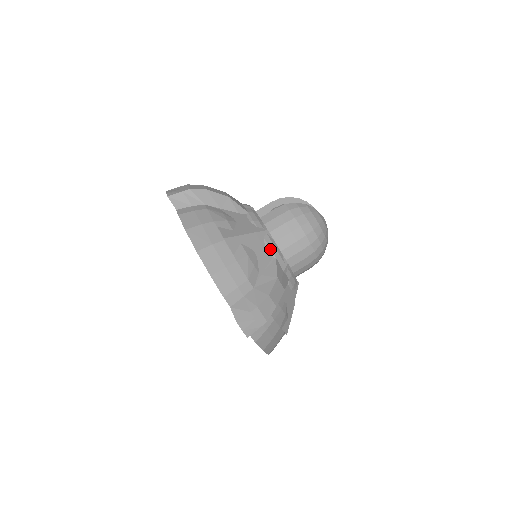
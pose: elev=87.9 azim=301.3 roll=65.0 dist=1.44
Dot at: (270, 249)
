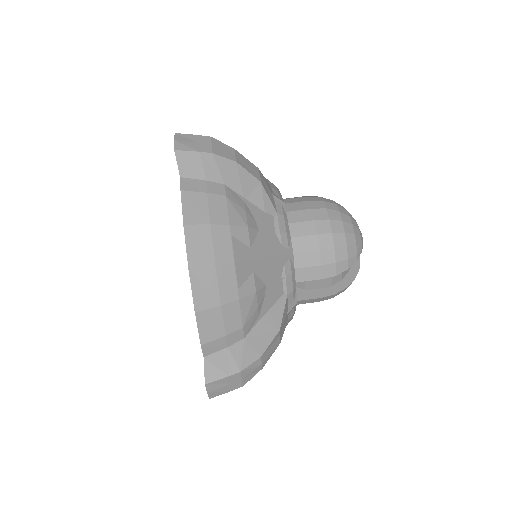
Dot at: (269, 183)
